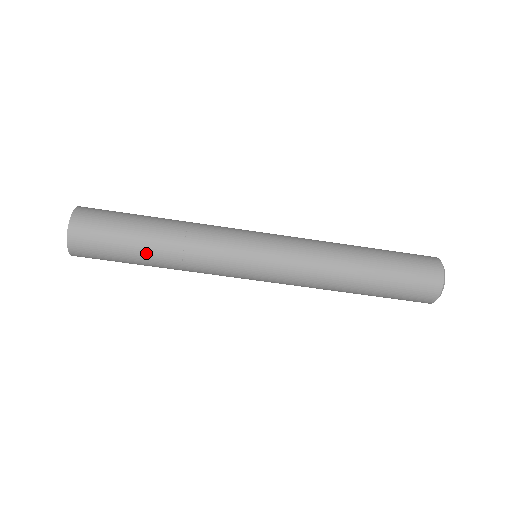
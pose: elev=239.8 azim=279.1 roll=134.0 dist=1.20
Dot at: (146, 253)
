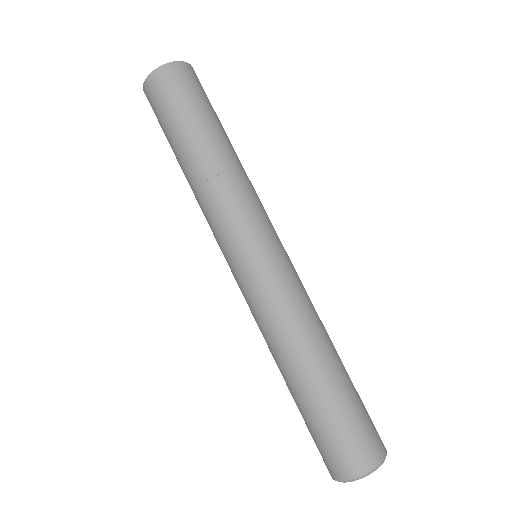
Dot at: (215, 134)
